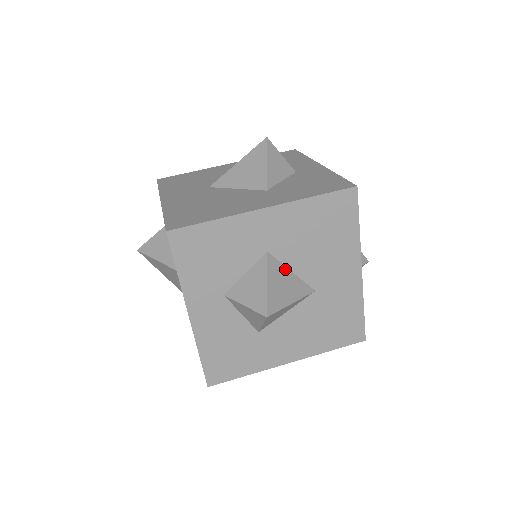
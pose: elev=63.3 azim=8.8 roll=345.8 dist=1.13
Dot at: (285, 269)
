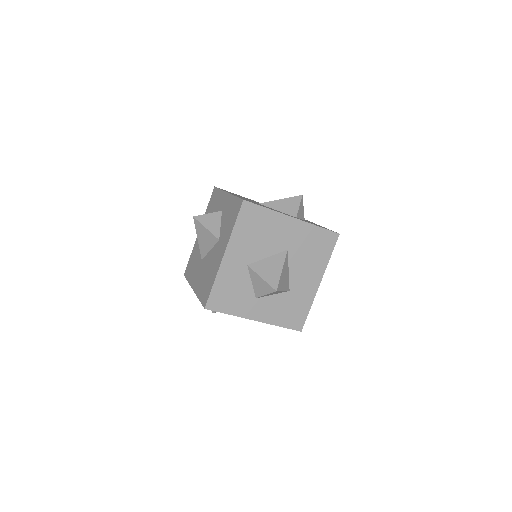
Dot at: (263, 261)
